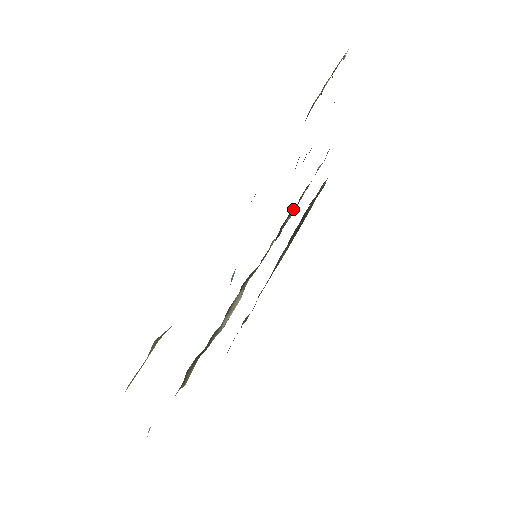
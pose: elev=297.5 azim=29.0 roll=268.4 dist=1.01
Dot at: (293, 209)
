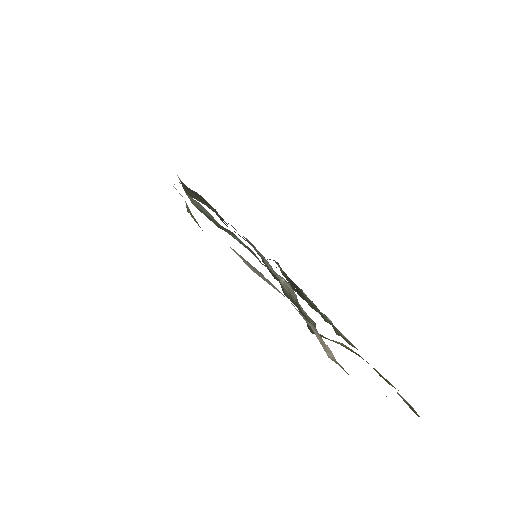
Dot at: occluded
